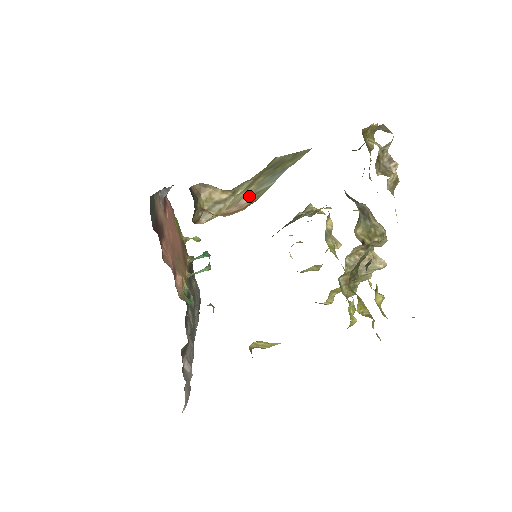
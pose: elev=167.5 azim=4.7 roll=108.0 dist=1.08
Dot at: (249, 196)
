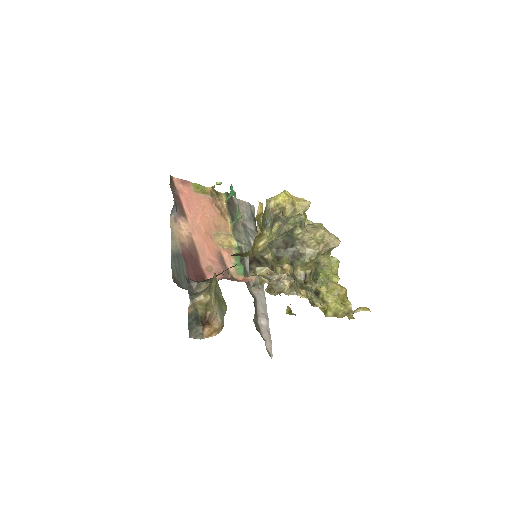
Dot at: (219, 316)
